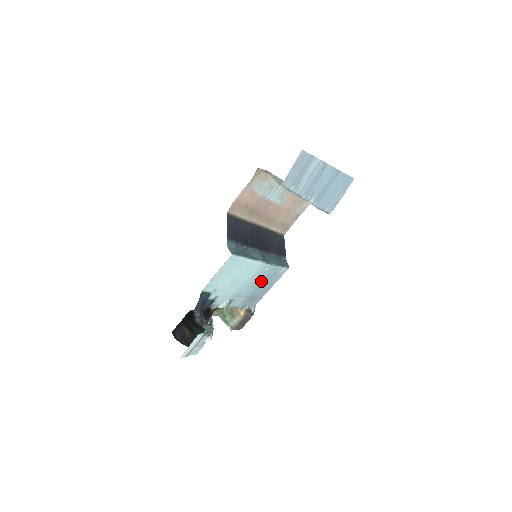
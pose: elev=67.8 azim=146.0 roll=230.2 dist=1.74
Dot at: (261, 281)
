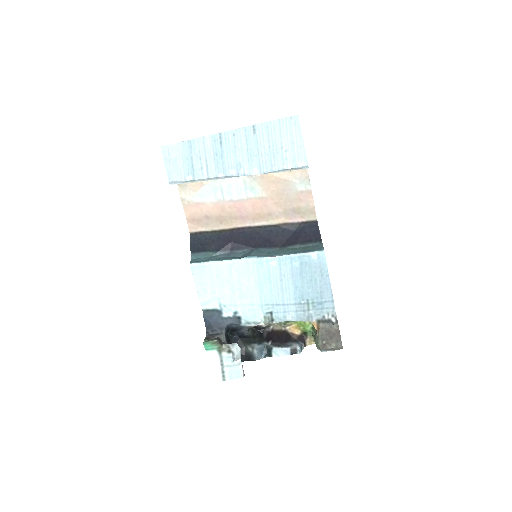
Dot at: (292, 280)
